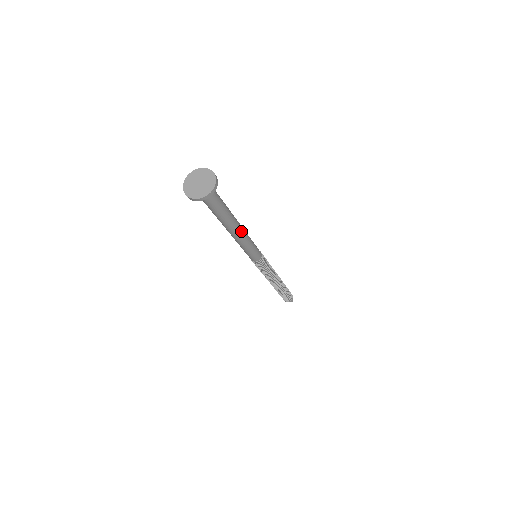
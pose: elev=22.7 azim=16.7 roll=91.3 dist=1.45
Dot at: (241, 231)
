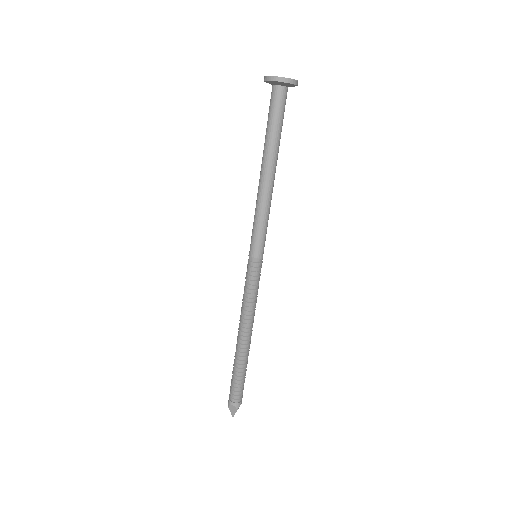
Dot at: (272, 184)
